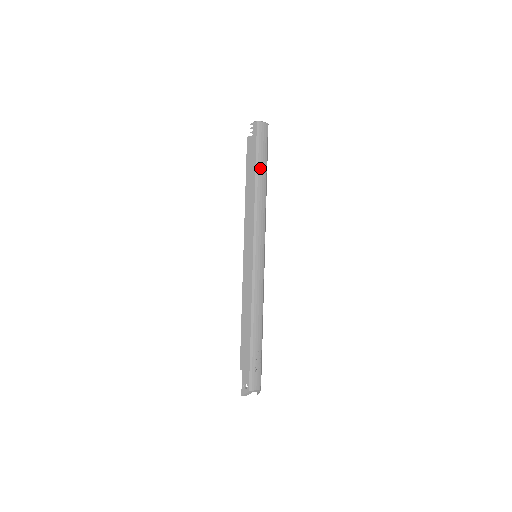
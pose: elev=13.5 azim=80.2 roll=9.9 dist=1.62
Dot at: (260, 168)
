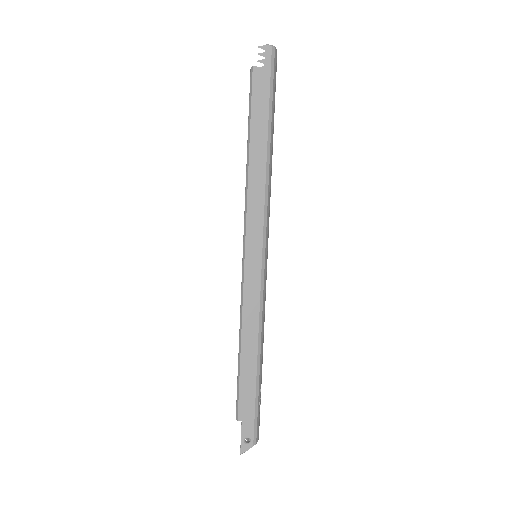
Dot at: (272, 124)
